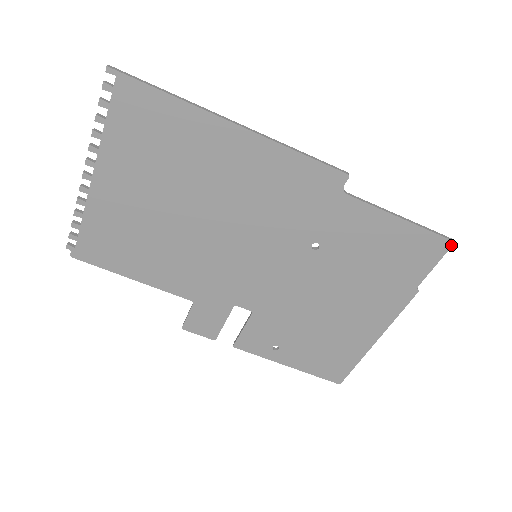
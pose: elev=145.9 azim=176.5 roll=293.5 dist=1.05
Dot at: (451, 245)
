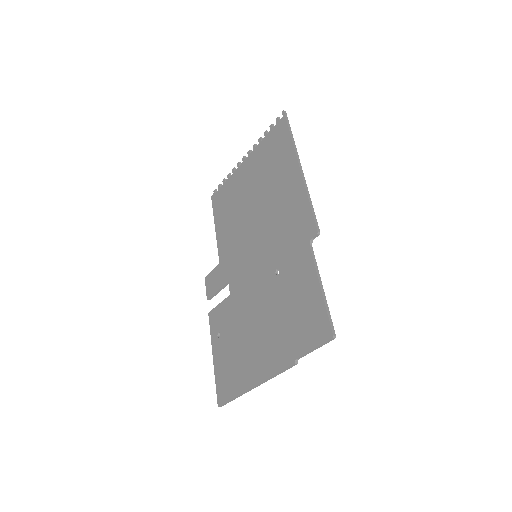
Dot at: (330, 338)
